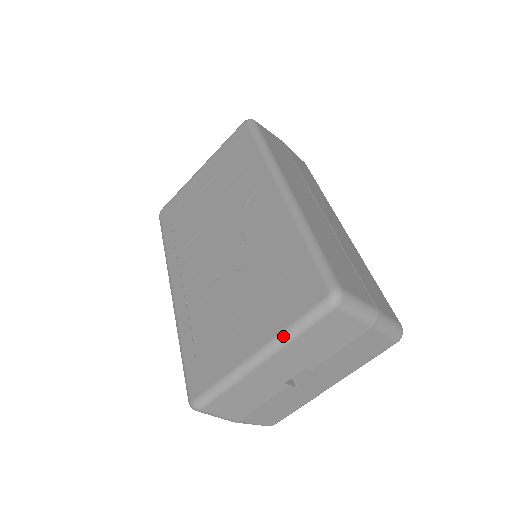
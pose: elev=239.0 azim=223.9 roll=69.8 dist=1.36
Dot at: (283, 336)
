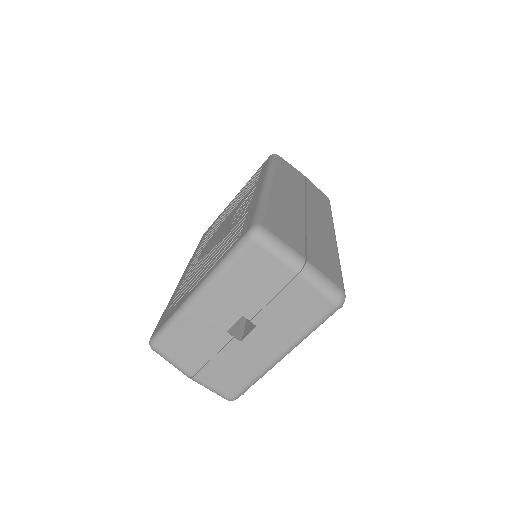
Dot at: (215, 269)
